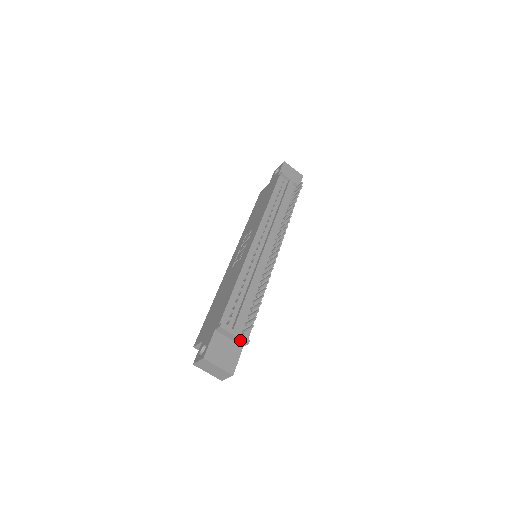
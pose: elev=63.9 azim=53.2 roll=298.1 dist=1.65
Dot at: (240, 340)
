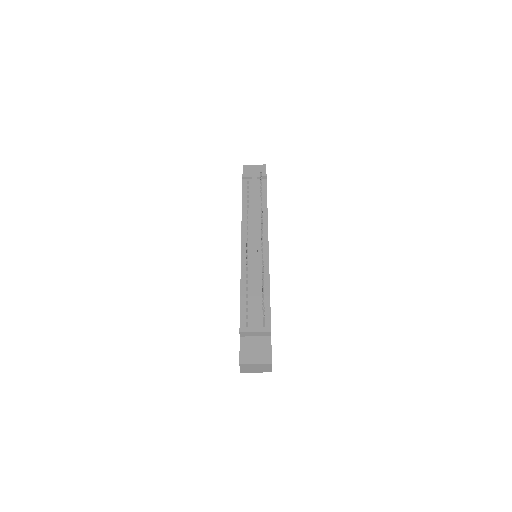
Dot at: (263, 333)
